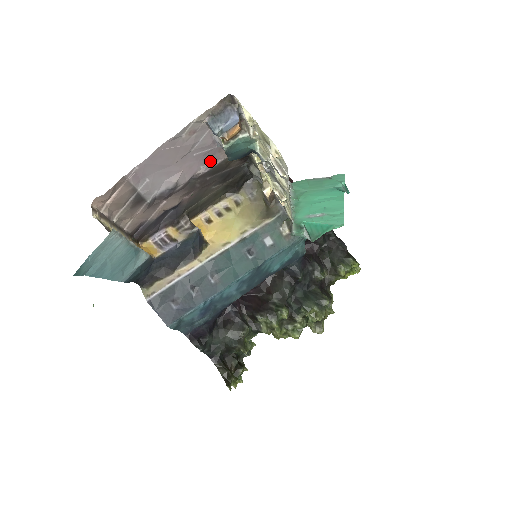
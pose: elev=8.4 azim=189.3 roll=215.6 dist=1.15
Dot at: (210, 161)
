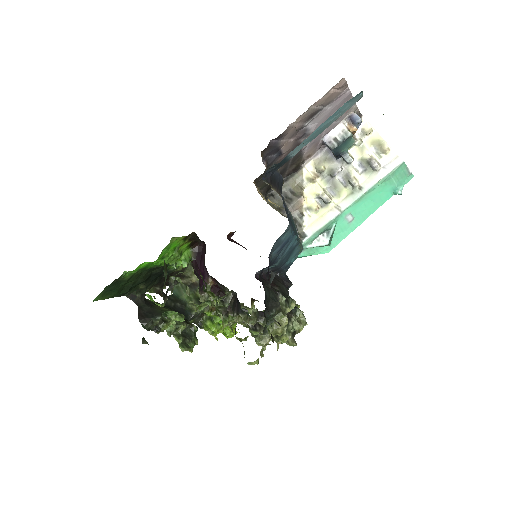
Dot at: (309, 145)
